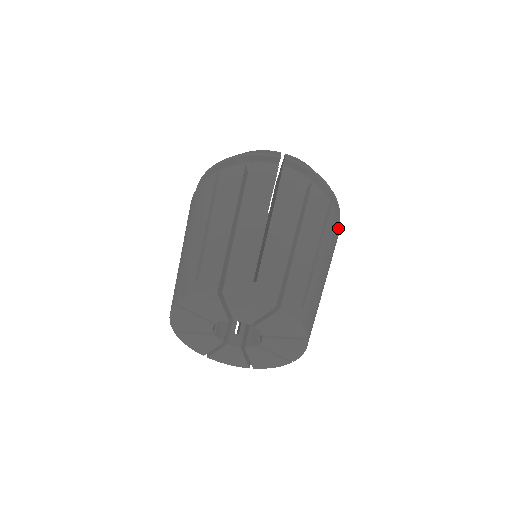
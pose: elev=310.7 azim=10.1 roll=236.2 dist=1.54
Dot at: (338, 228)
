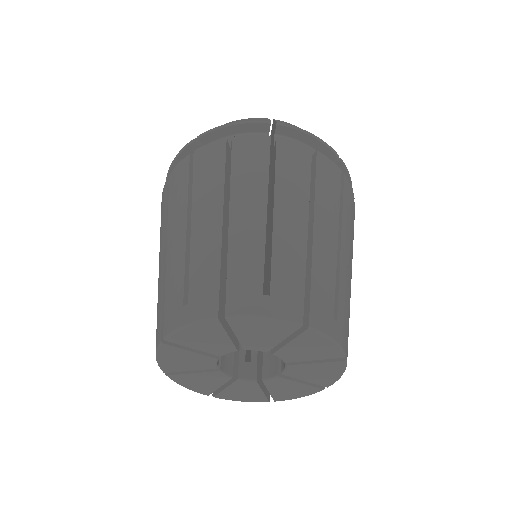
Dot at: occluded
